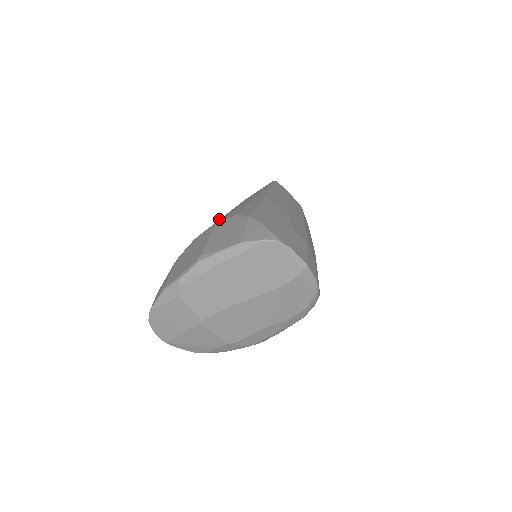
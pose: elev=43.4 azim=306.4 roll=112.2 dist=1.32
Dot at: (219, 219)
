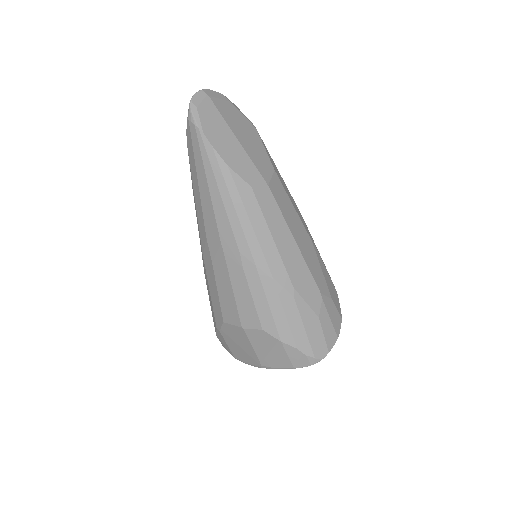
Dot at: (239, 318)
